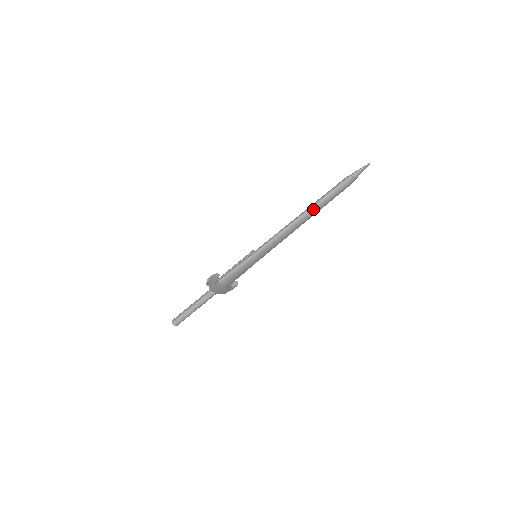
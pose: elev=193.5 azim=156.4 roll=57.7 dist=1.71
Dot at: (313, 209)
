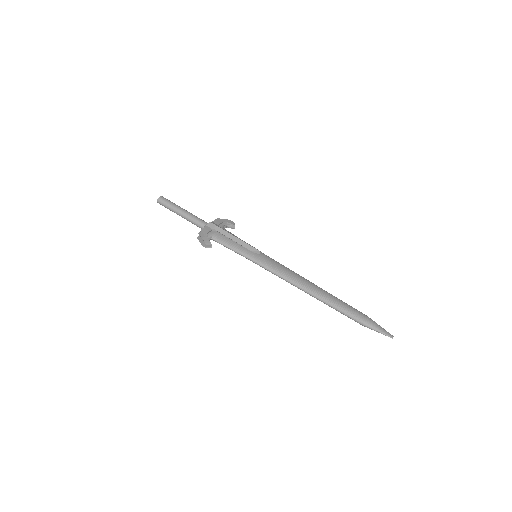
Dot at: occluded
